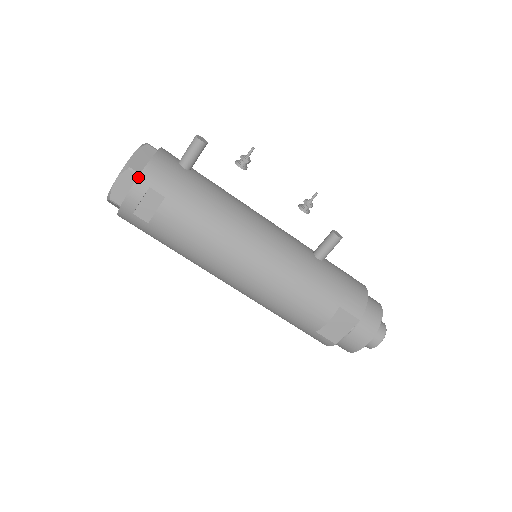
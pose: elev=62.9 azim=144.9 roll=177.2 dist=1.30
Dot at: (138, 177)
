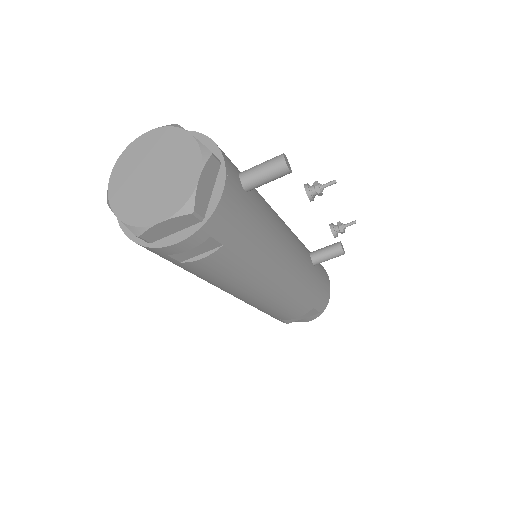
Dot at: (202, 226)
